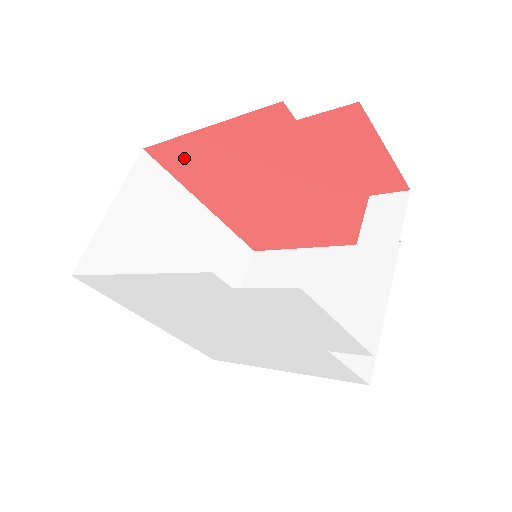
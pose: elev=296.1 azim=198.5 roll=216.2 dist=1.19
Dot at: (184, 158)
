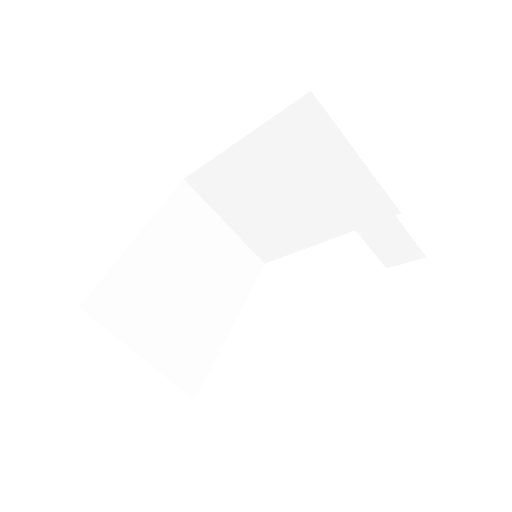
Dot at: occluded
